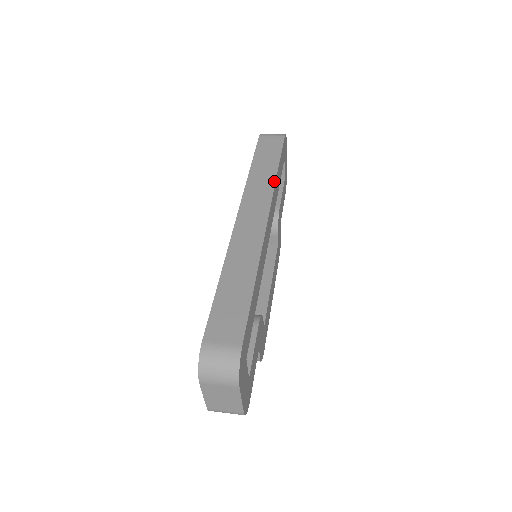
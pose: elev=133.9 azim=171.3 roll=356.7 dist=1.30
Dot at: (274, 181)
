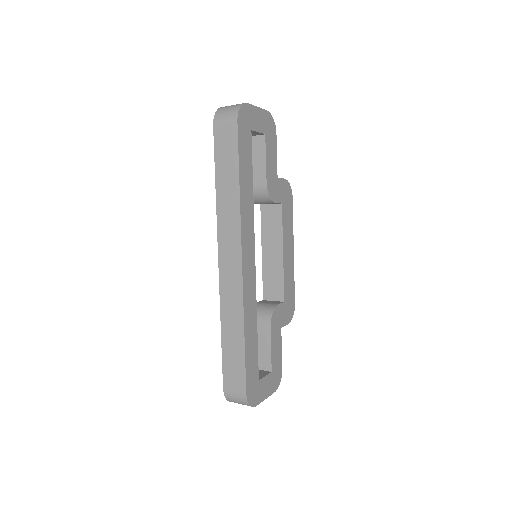
Dot at: (239, 207)
